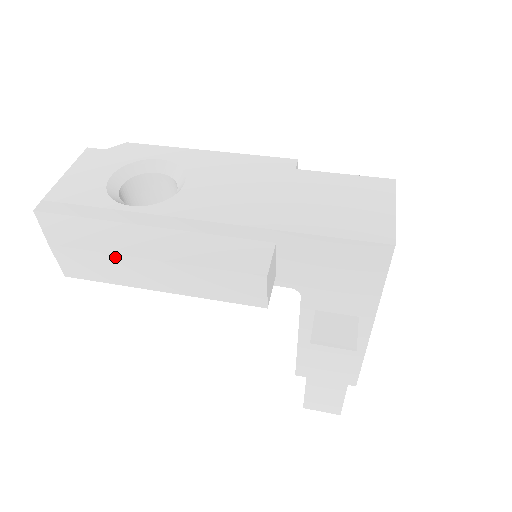
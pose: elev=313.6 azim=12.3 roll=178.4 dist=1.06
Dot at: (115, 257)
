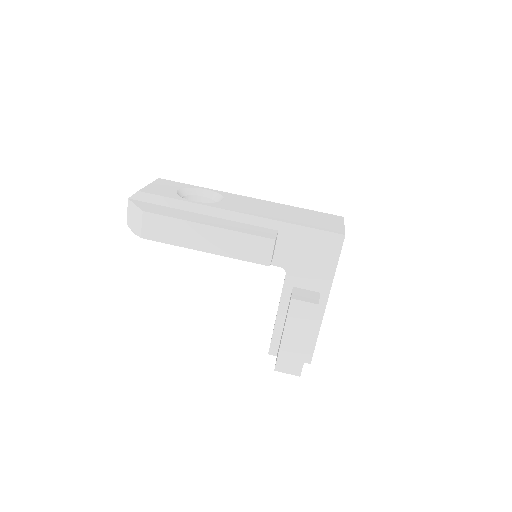
Dot at: (184, 222)
